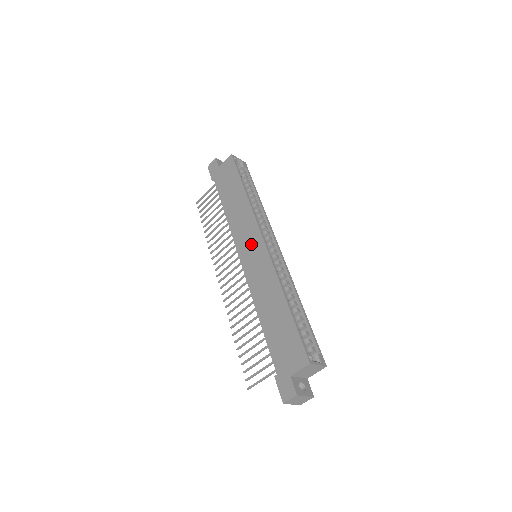
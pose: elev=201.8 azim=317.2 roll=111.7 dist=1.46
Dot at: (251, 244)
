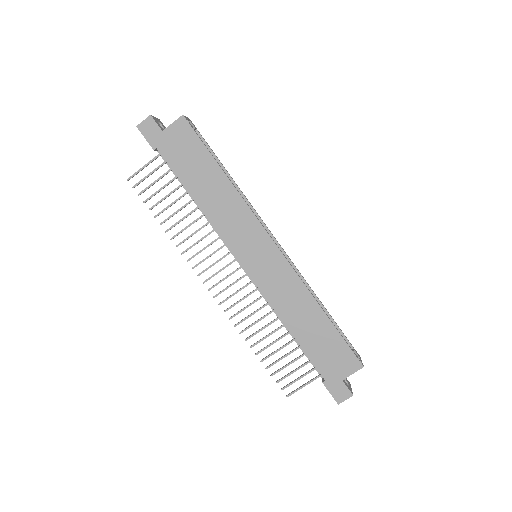
Dot at: (256, 247)
